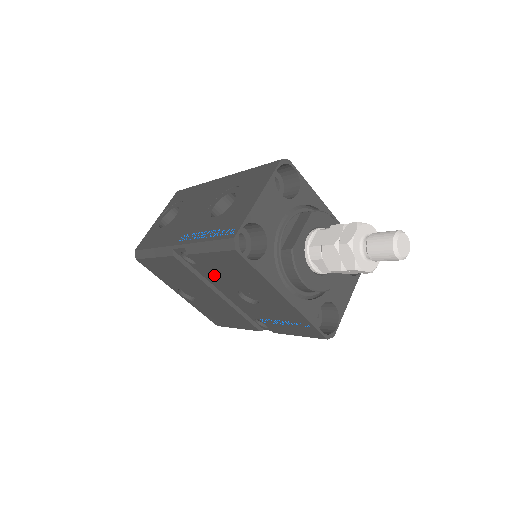
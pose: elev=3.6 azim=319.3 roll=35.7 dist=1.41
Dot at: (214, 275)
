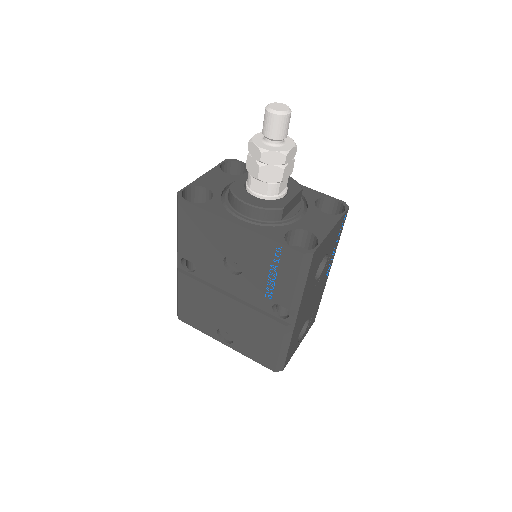
Dot at: (203, 262)
